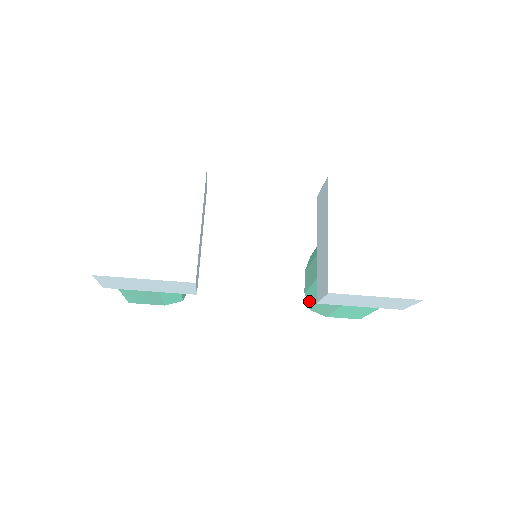
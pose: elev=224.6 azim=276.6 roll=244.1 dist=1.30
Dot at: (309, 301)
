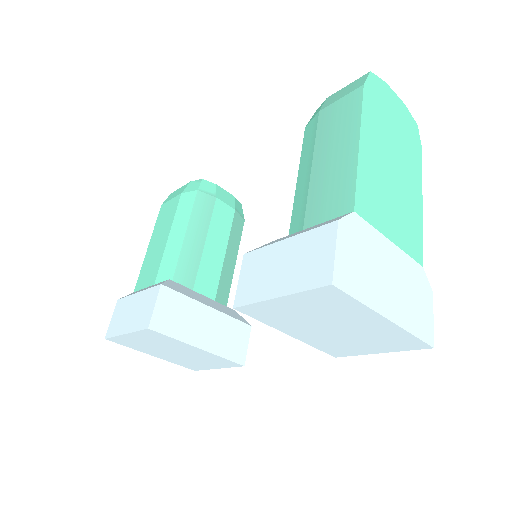
Dot at: occluded
